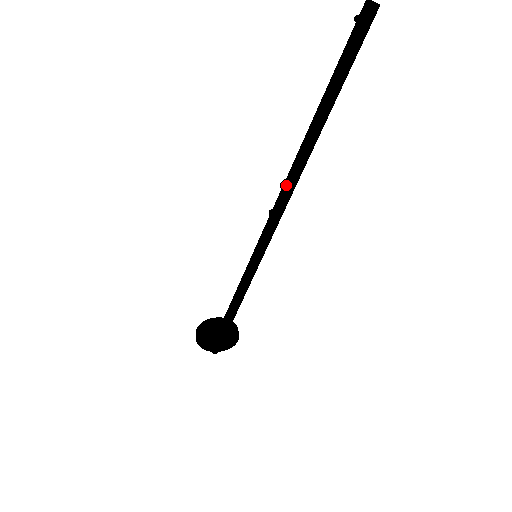
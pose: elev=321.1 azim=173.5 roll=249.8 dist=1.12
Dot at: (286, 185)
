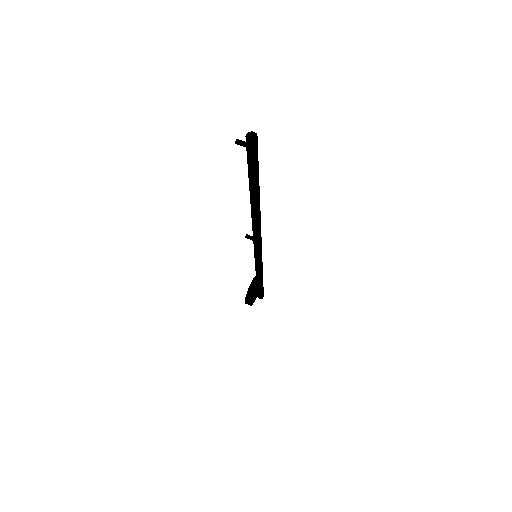
Dot at: (257, 228)
